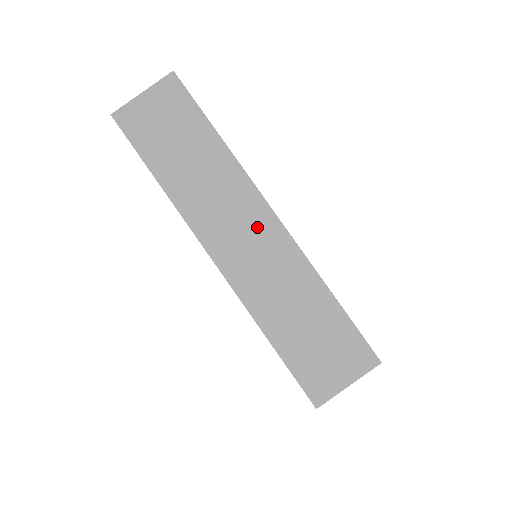
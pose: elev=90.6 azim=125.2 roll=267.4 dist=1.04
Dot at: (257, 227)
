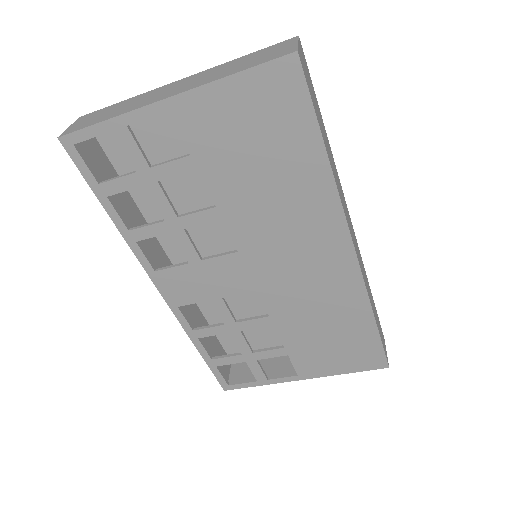
Dot at: (177, 84)
